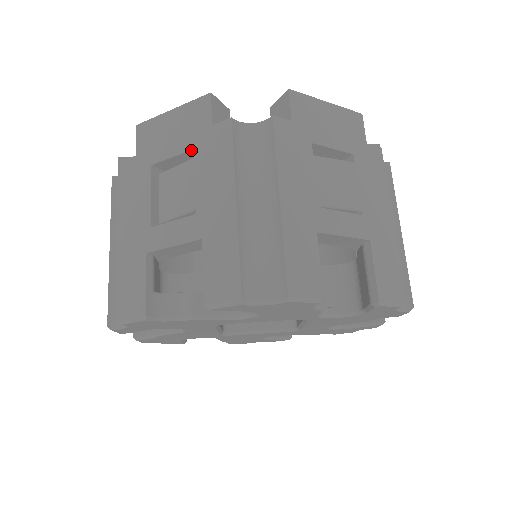
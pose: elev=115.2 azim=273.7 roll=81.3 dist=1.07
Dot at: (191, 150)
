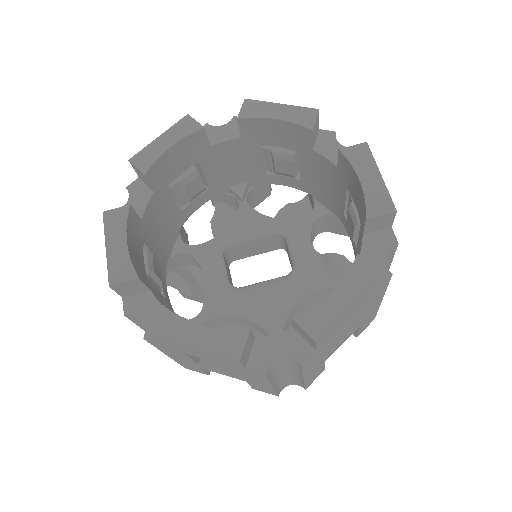
Dot at: (225, 365)
